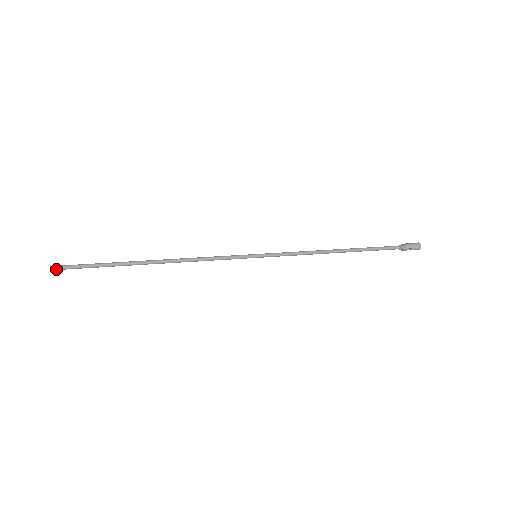
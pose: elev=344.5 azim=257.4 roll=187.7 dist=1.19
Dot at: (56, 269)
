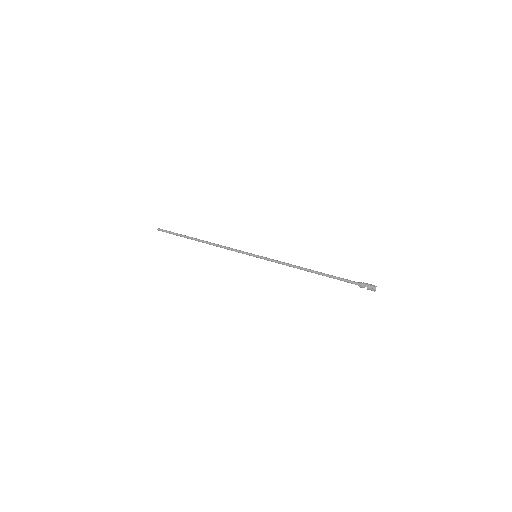
Dot at: (160, 230)
